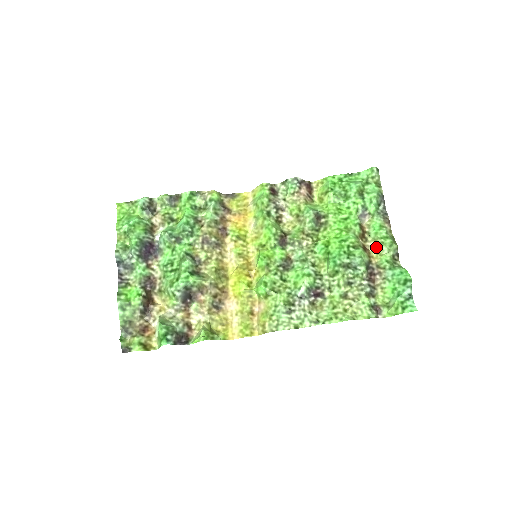
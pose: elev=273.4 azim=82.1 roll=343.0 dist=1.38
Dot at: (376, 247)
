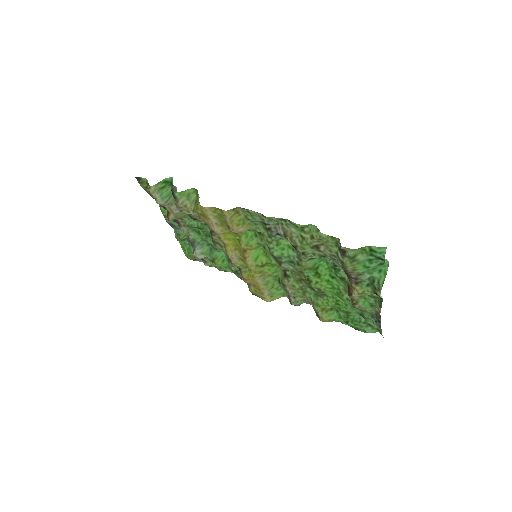
Dot at: (360, 296)
